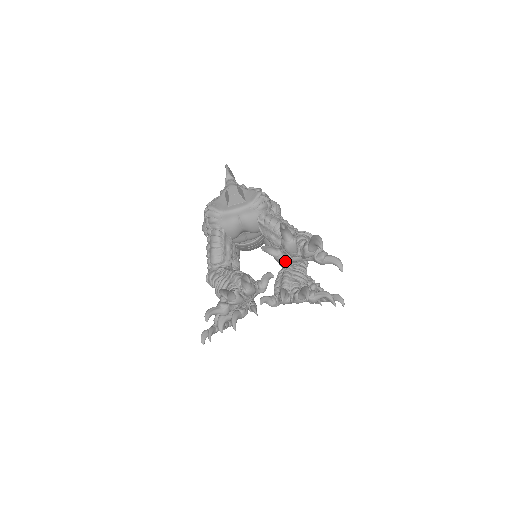
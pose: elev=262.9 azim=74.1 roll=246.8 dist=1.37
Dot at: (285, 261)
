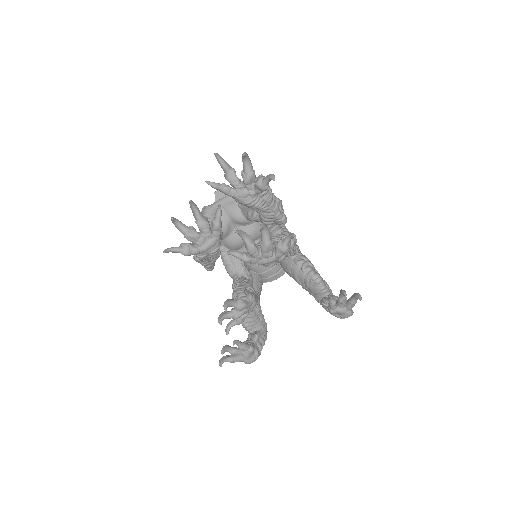
Dot at: occluded
